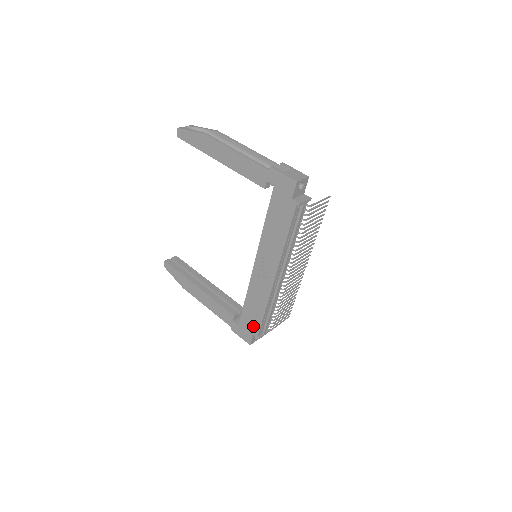
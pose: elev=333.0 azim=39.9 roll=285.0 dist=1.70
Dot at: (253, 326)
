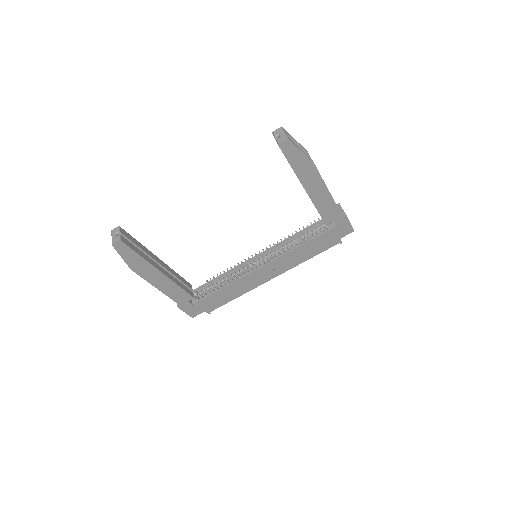
Dot at: (212, 306)
